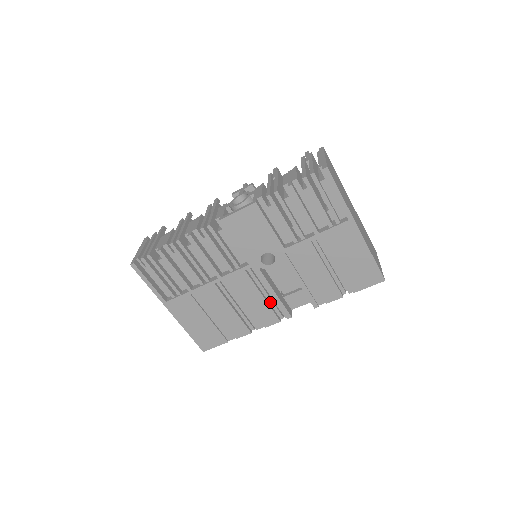
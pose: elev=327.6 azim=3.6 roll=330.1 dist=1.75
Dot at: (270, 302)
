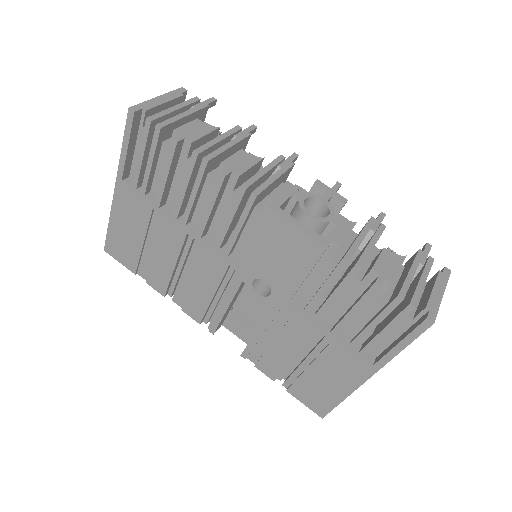
Dot at: (213, 304)
